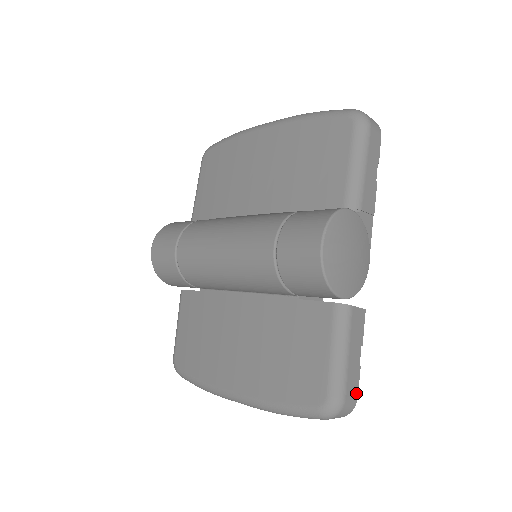
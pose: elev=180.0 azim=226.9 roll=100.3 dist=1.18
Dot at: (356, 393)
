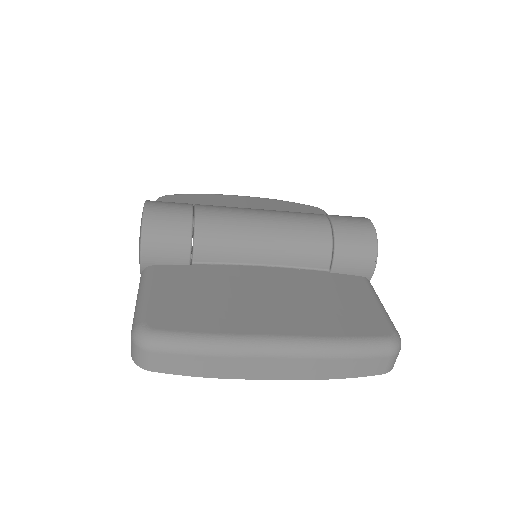
Dot at: occluded
